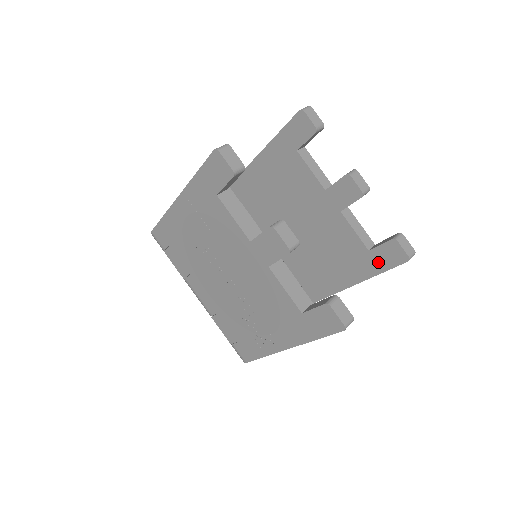
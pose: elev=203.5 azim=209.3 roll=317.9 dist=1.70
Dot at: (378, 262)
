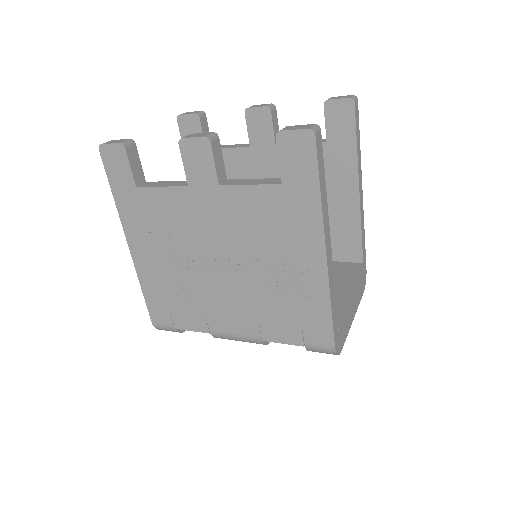
Dot at: (343, 139)
